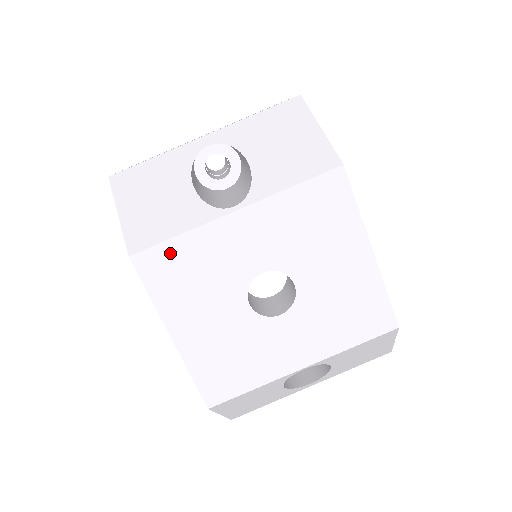
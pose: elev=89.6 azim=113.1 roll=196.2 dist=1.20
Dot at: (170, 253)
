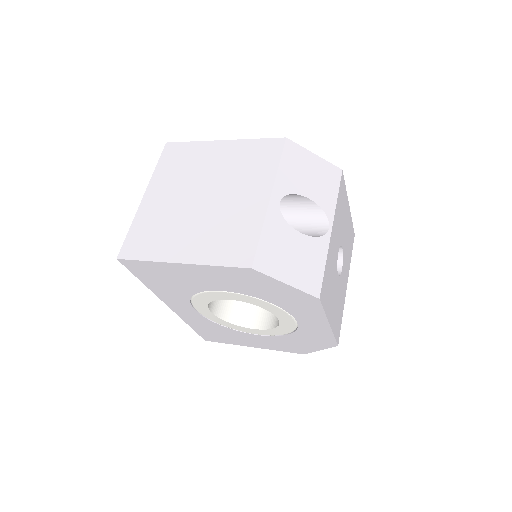
Dot at: (325, 279)
